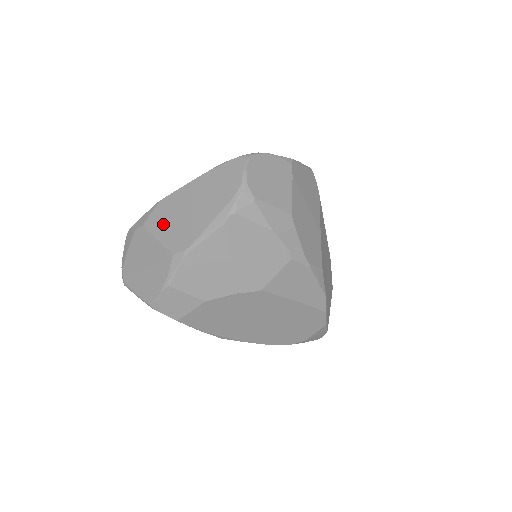
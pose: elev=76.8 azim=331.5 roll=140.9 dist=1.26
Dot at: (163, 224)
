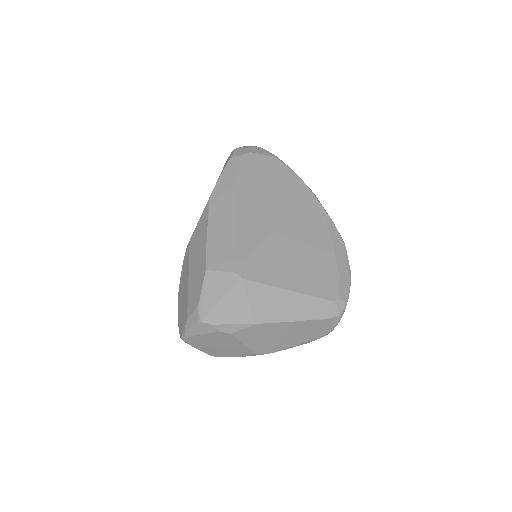
Dot at: (254, 338)
